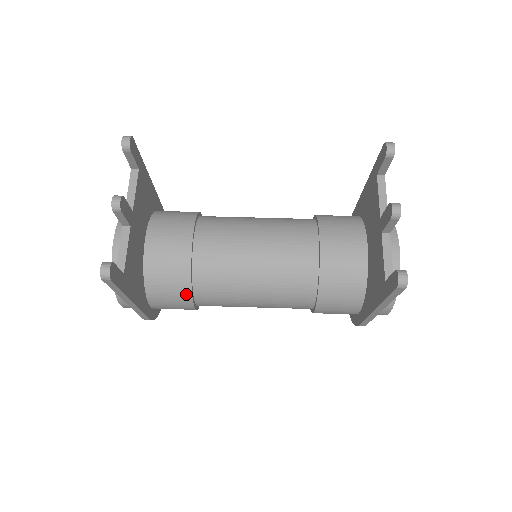
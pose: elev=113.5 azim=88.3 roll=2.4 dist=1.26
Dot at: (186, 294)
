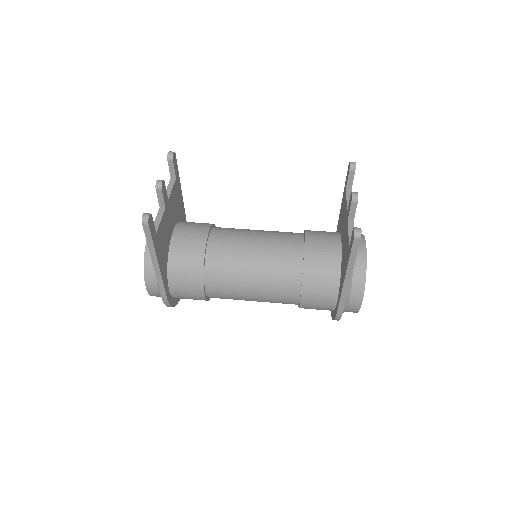
Dot at: (199, 275)
